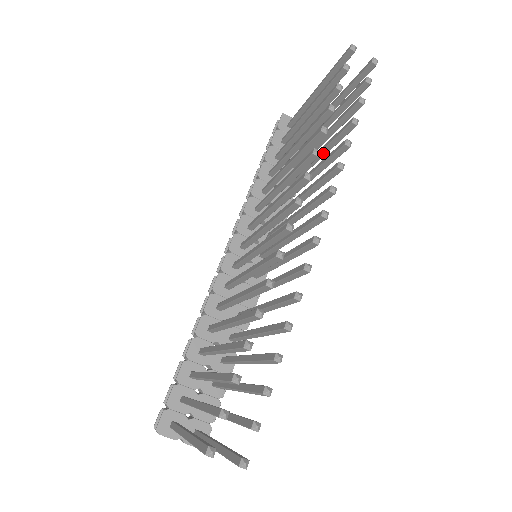
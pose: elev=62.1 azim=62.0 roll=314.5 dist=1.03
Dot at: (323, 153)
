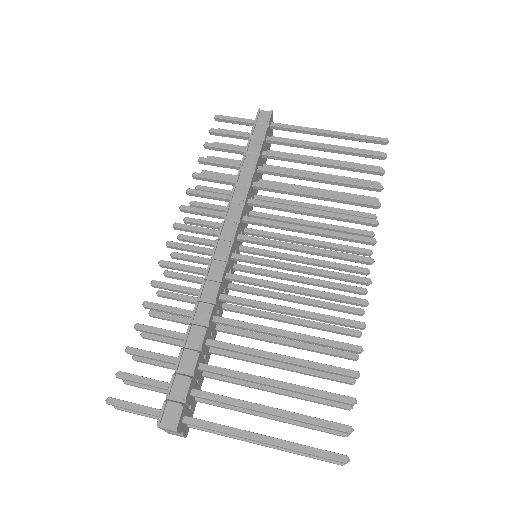
Dot at: occluded
